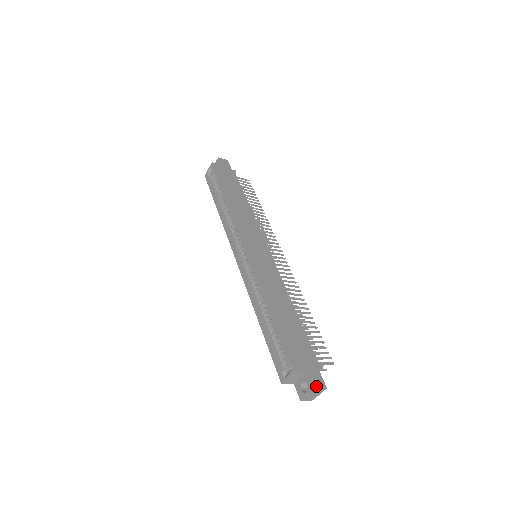
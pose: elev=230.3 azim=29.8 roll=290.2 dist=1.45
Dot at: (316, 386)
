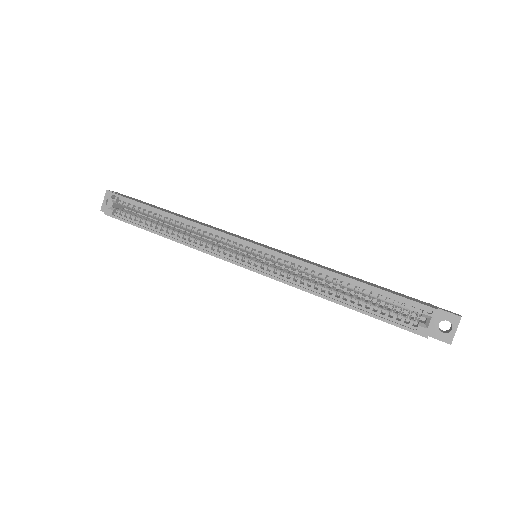
Dot at: (458, 315)
